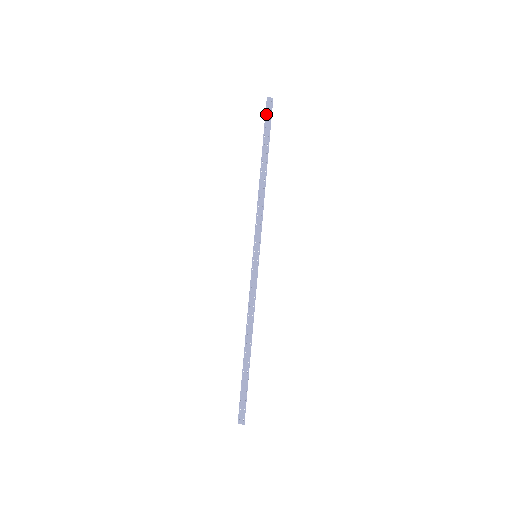
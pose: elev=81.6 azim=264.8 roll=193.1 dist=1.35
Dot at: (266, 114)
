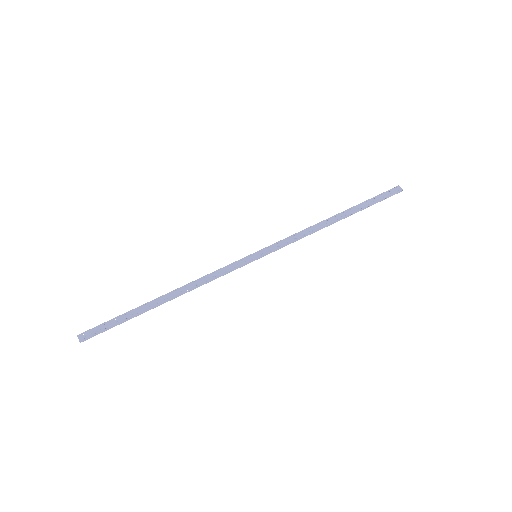
Dot at: (385, 192)
